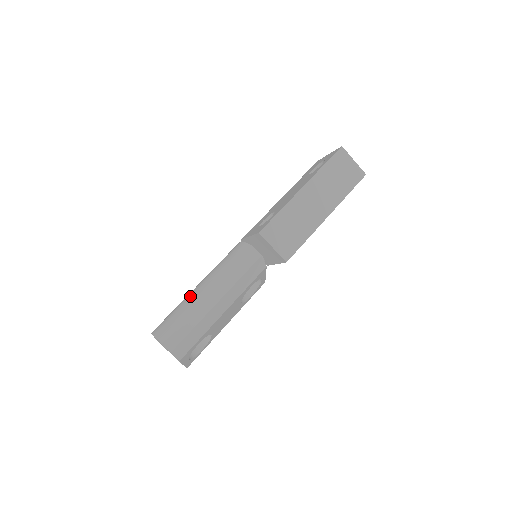
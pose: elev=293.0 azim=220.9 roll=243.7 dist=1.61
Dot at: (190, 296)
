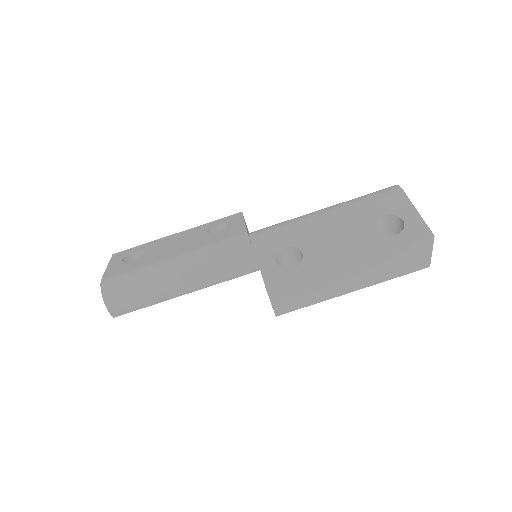
Dot at: (160, 273)
